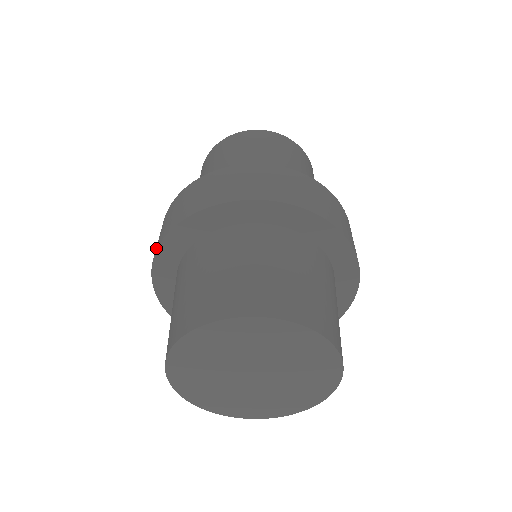
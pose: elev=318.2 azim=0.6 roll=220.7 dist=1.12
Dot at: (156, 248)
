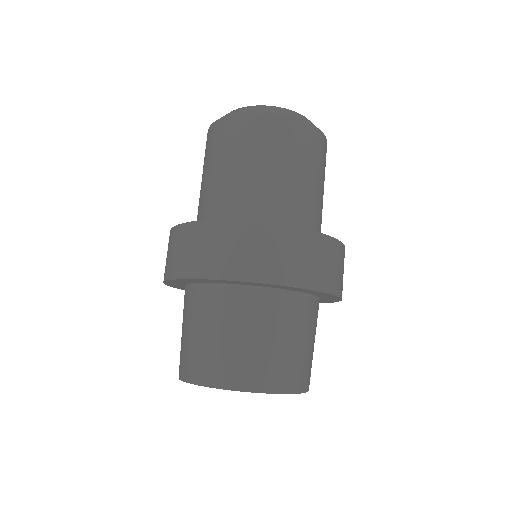
Dot at: (196, 273)
